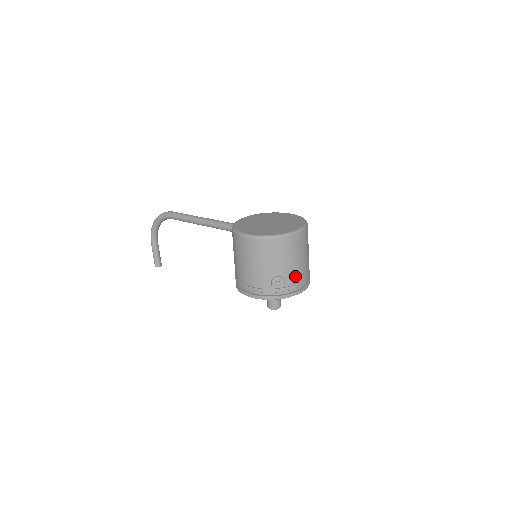
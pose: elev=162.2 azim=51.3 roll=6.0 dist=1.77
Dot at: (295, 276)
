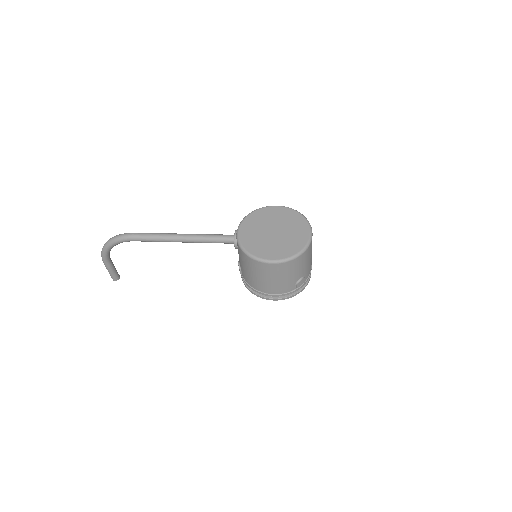
Dot at: (310, 269)
